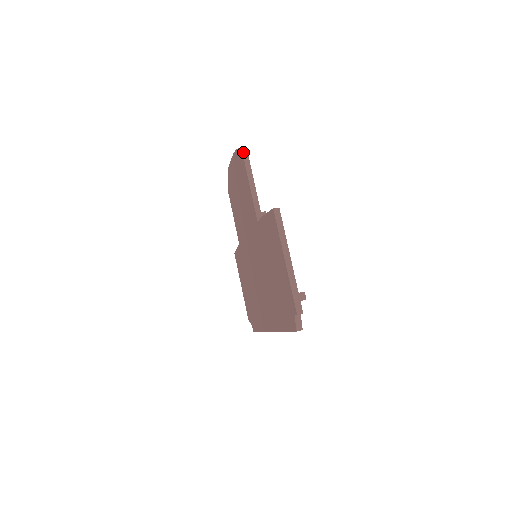
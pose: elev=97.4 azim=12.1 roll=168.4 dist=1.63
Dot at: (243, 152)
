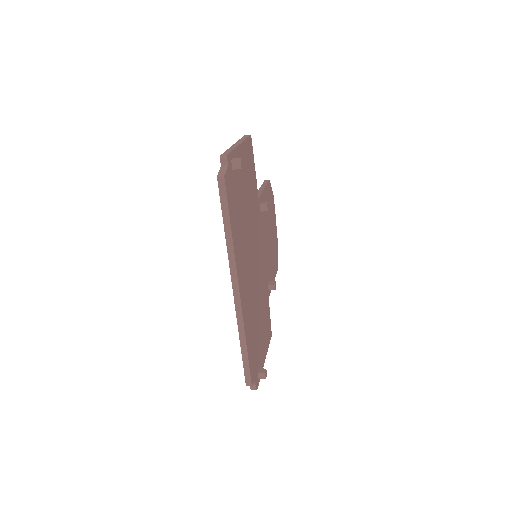
Dot at: occluded
